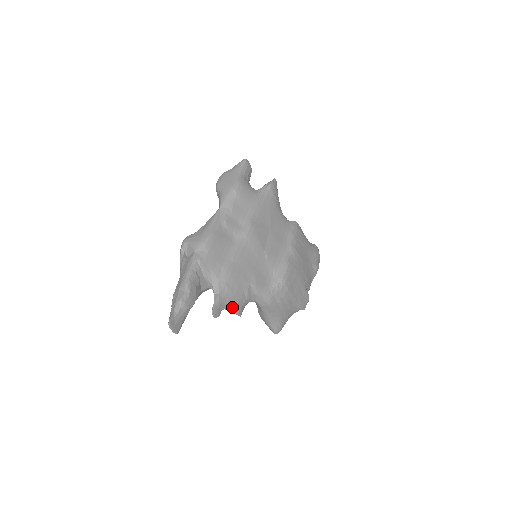
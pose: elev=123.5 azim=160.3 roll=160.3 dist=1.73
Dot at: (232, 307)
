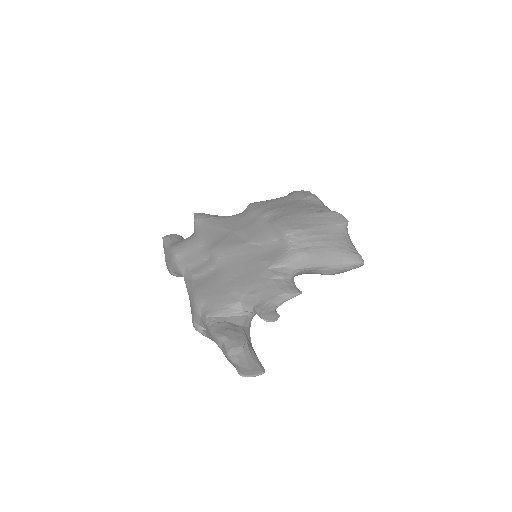
Dot at: (280, 298)
